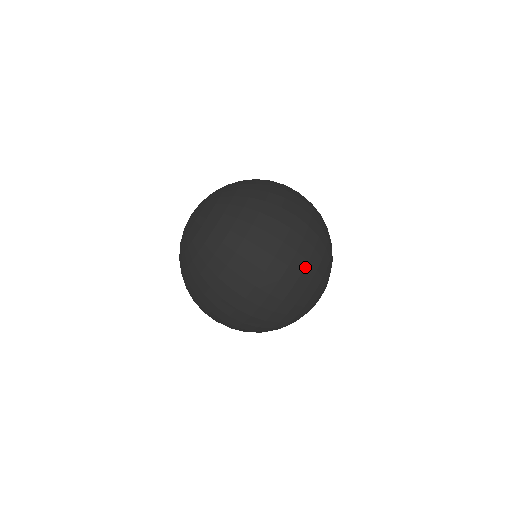
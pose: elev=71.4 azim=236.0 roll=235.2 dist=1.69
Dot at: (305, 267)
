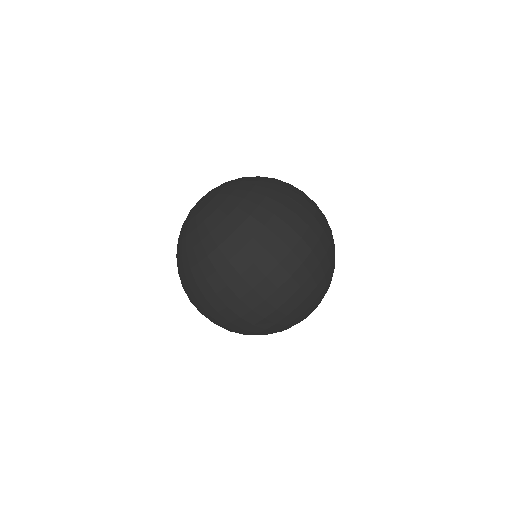
Dot at: (260, 321)
